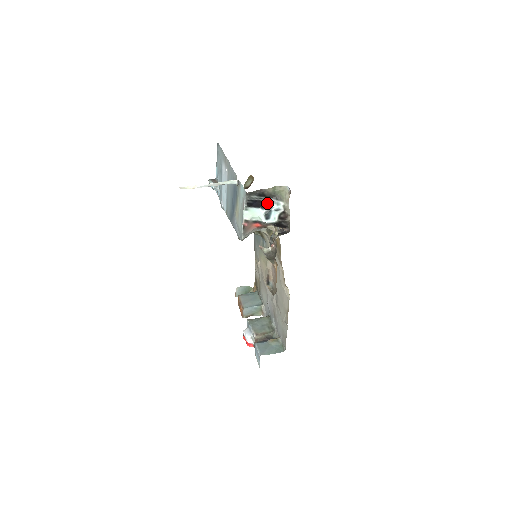
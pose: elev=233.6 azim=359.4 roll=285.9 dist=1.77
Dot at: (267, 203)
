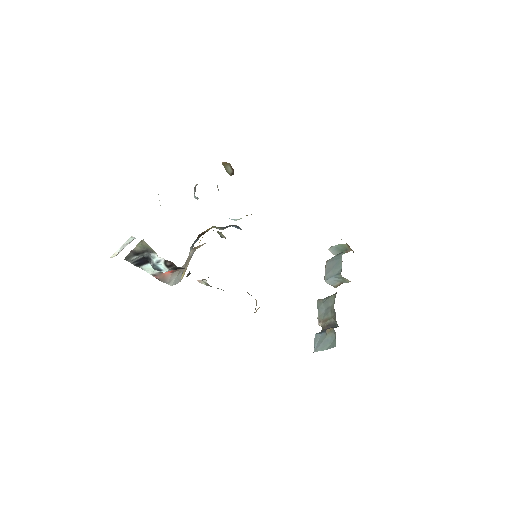
Dot at: (148, 258)
